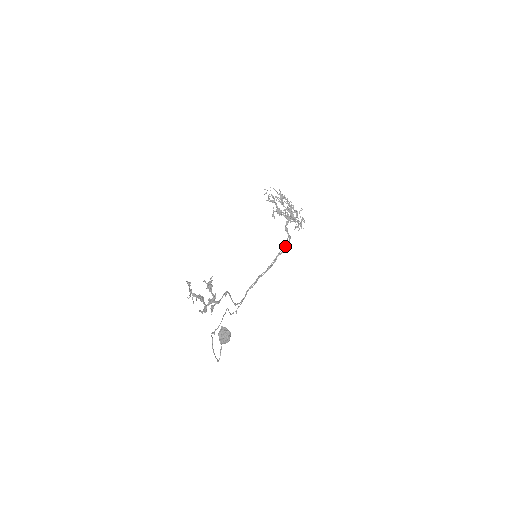
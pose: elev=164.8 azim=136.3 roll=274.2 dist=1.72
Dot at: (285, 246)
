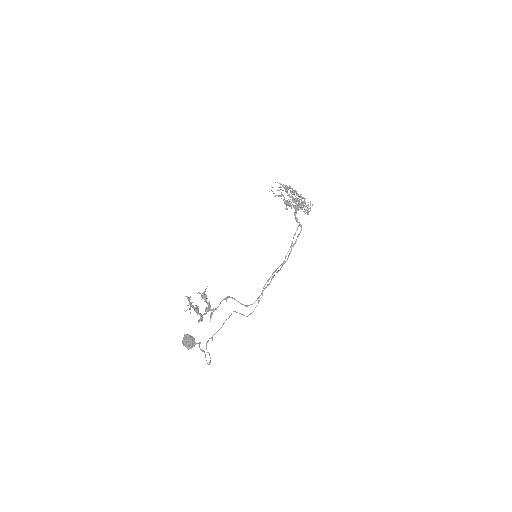
Dot at: (297, 236)
